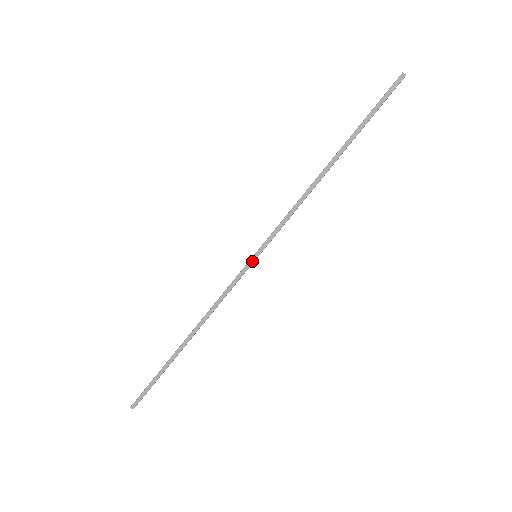
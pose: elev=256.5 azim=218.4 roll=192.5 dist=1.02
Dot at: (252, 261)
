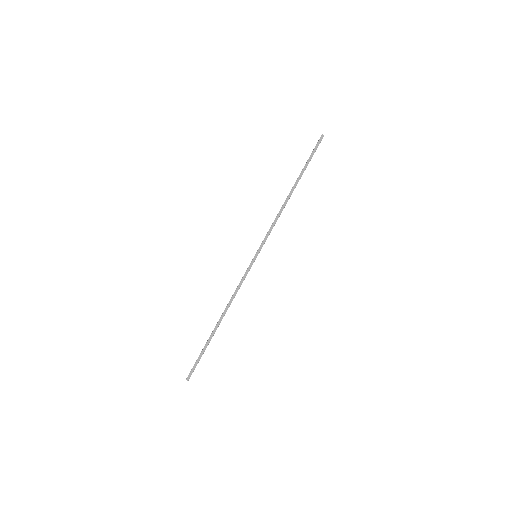
Dot at: (254, 260)
